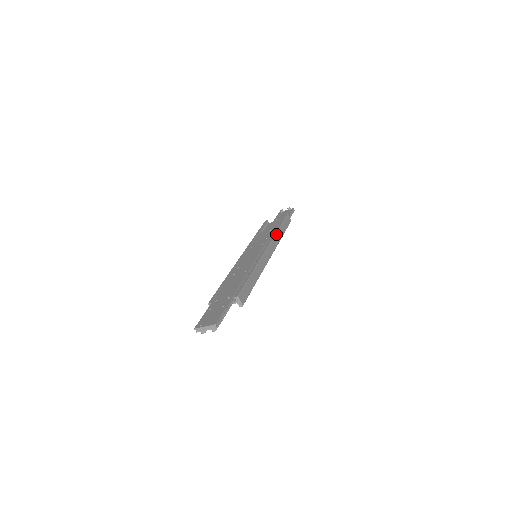
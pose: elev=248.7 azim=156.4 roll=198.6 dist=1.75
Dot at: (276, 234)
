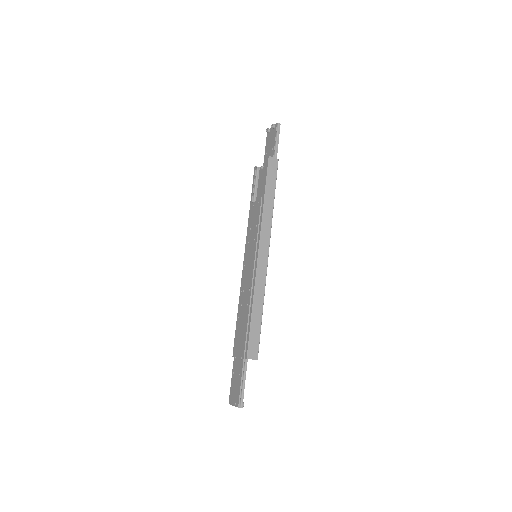
Dot at: (263, 214)
